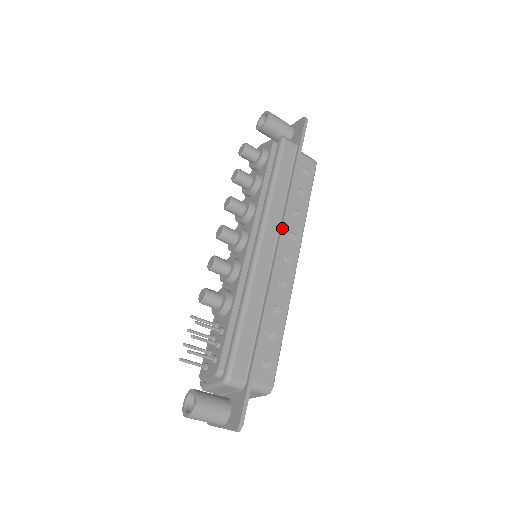
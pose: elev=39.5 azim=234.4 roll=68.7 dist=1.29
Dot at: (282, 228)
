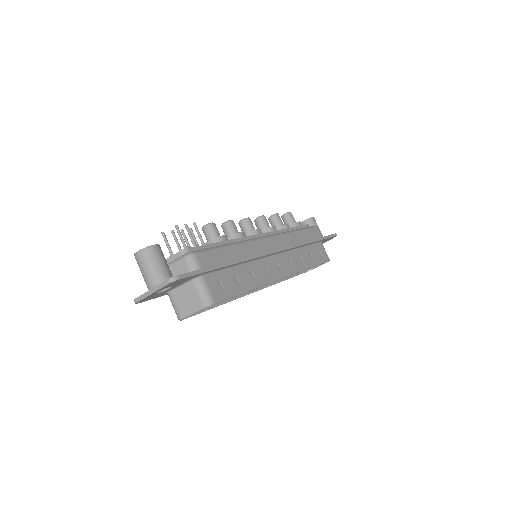
Dot at: (288, 246)
